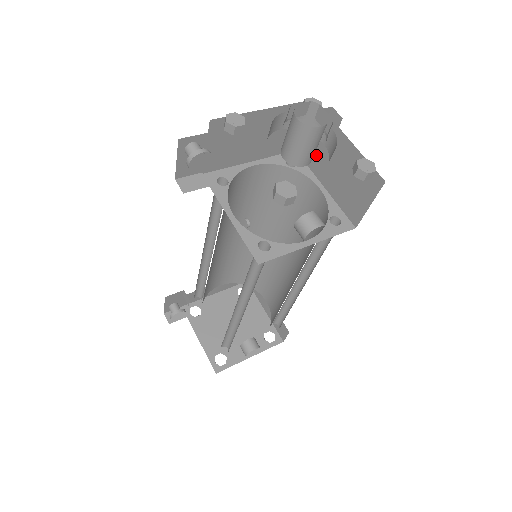
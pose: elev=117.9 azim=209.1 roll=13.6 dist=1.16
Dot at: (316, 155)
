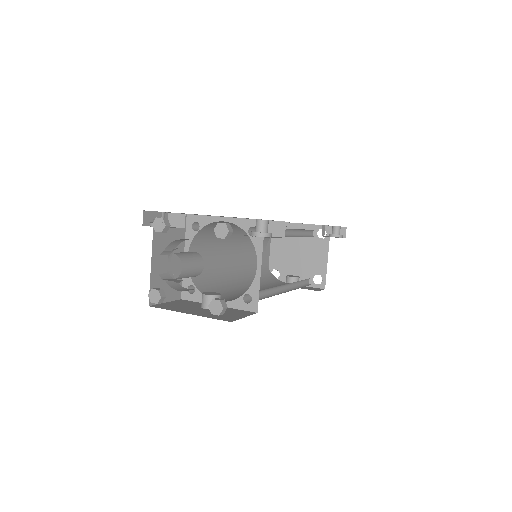
Dot at: occluded
